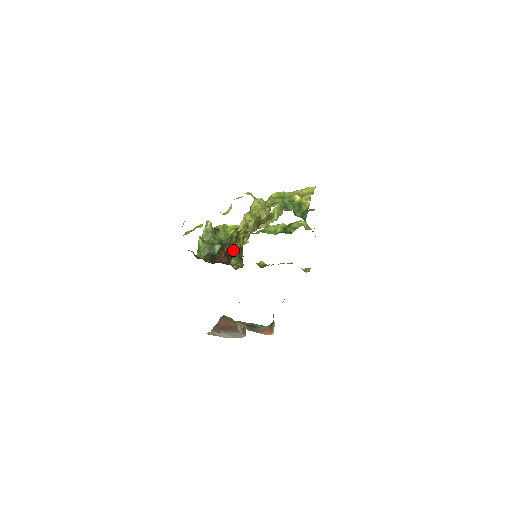
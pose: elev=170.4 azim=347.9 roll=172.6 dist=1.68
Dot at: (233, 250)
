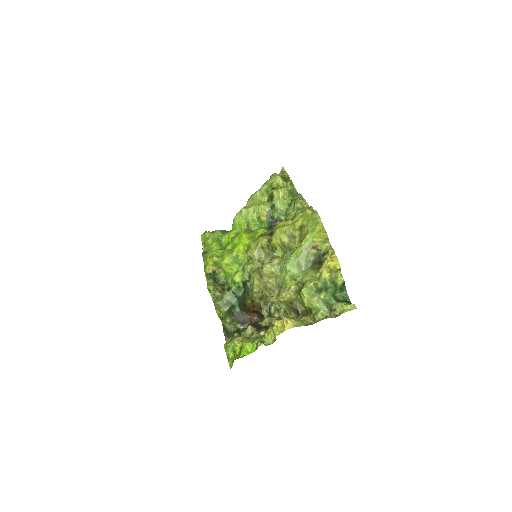
Dot at: (260, 307)
